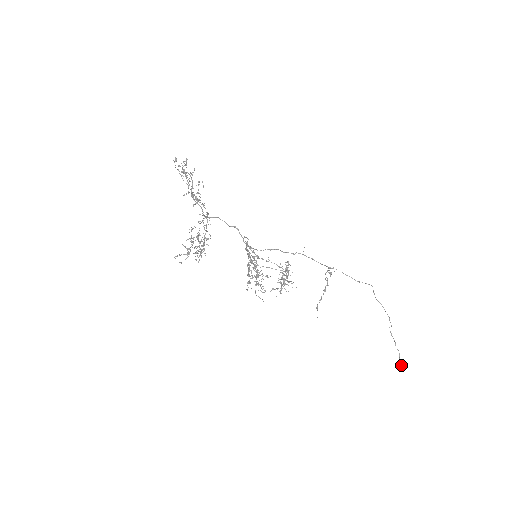
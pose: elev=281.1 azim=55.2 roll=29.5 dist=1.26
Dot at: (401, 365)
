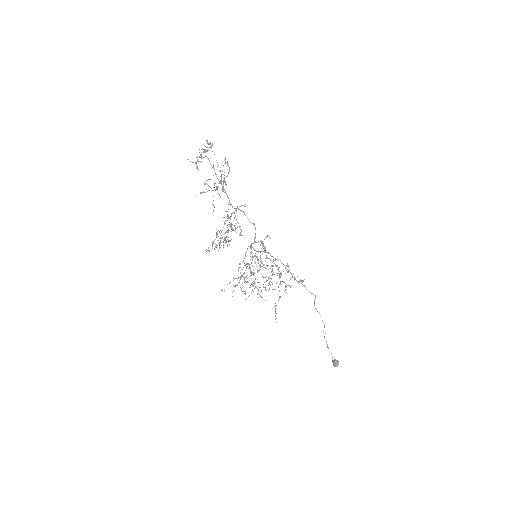
Dot at: (338, 363)
